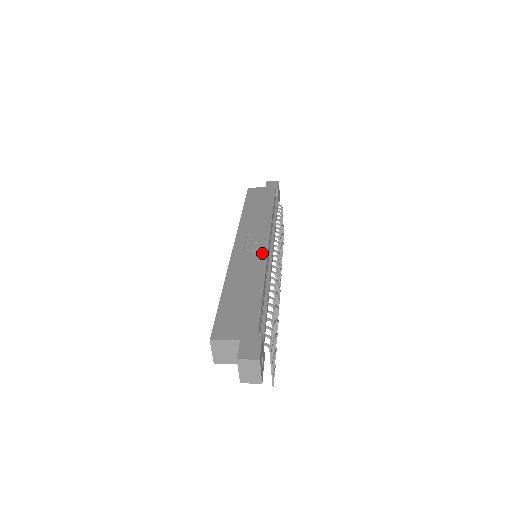
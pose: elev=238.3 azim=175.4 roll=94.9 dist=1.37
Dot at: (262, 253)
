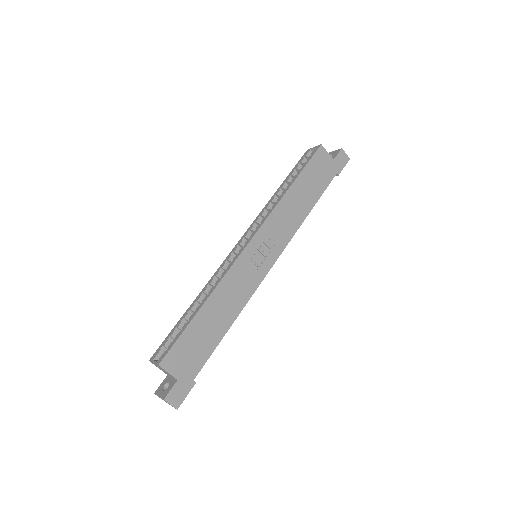
Dot at: (259, 277)
